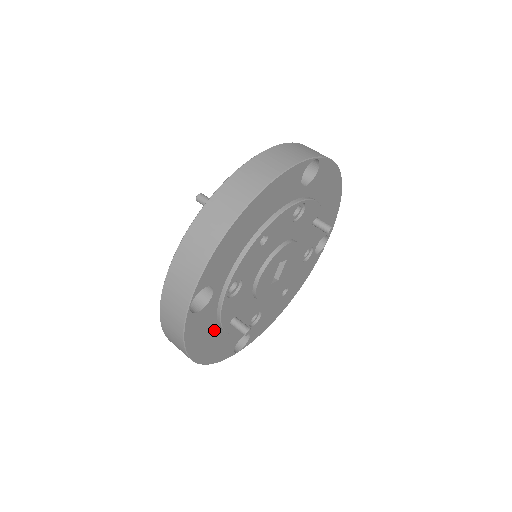
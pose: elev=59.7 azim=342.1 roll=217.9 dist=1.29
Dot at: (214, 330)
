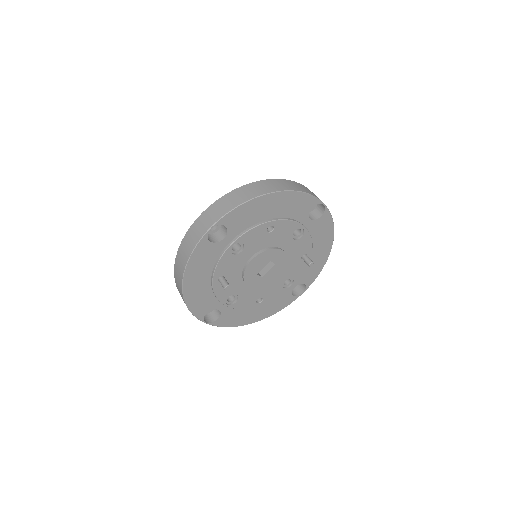
Dot at: (207, 274)
